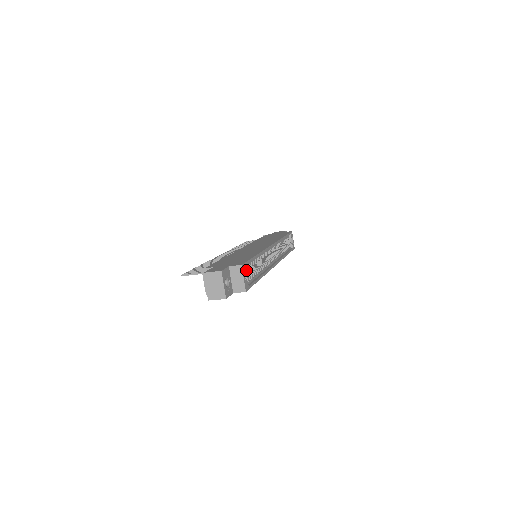
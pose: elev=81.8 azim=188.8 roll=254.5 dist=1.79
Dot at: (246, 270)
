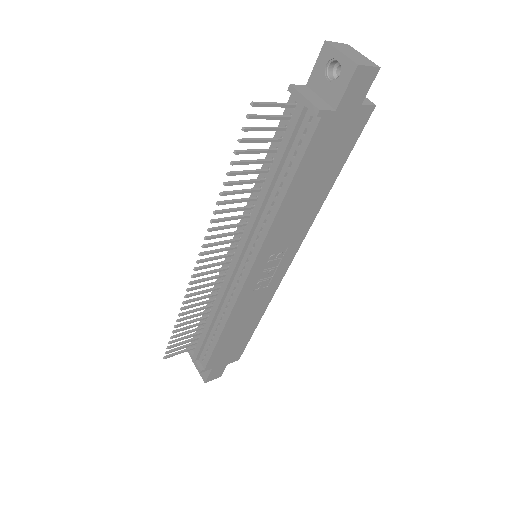
Dot at: occluded
